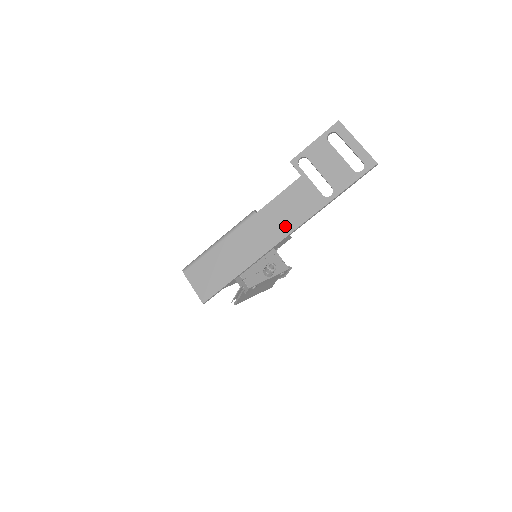
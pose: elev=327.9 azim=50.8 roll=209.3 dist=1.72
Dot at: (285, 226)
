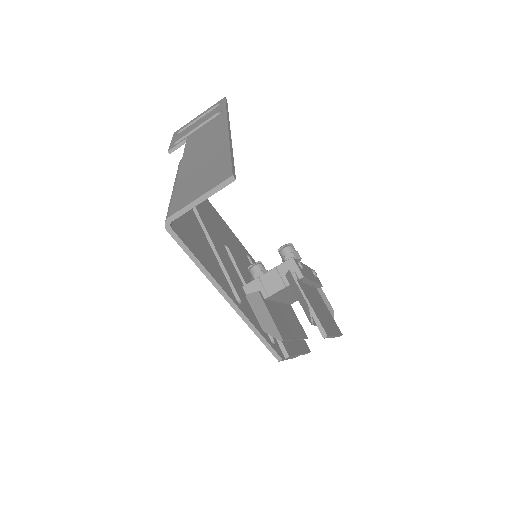
Dot at: (217, 130)
